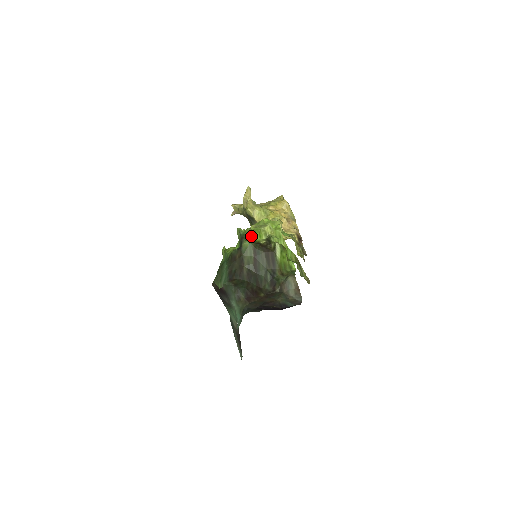
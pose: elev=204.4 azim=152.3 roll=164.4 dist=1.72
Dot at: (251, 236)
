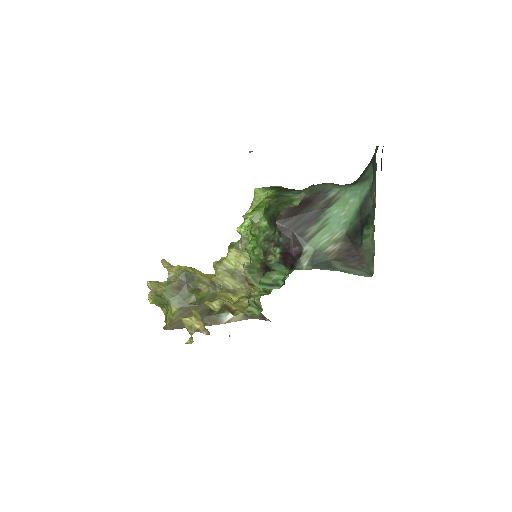
Dot at: occluded
